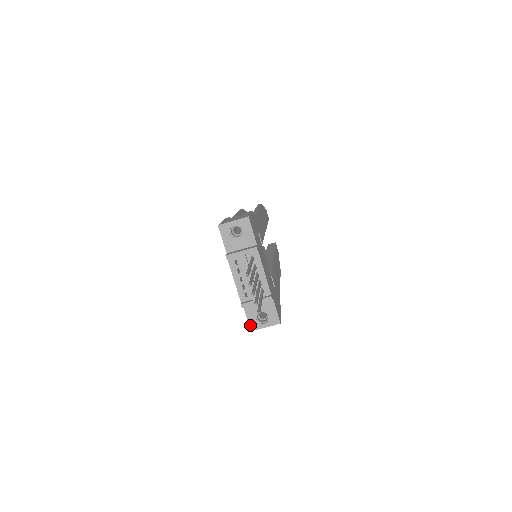
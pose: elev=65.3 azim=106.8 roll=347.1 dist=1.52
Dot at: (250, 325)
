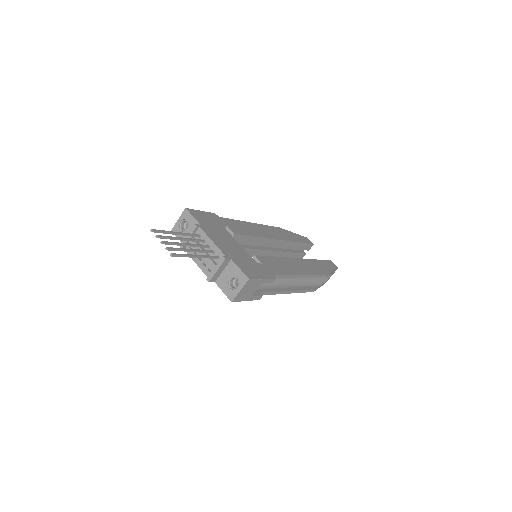
Dot at: (228, 297)
